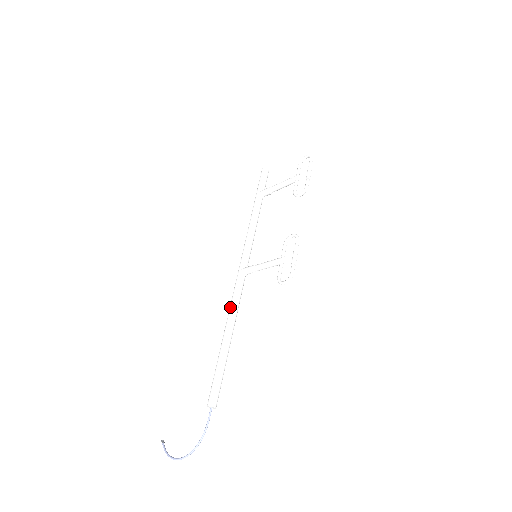
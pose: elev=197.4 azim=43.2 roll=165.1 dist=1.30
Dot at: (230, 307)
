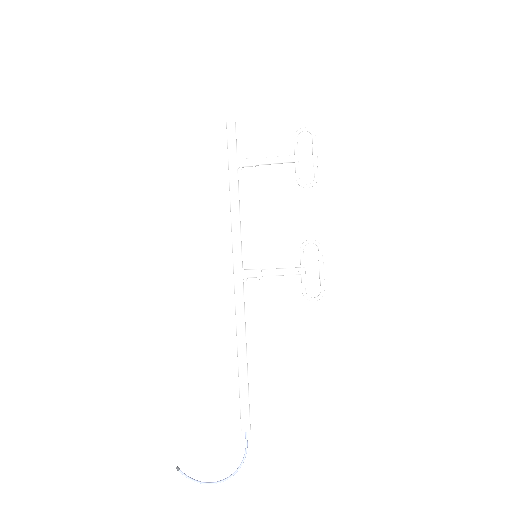
Dot at: (239, 321)
